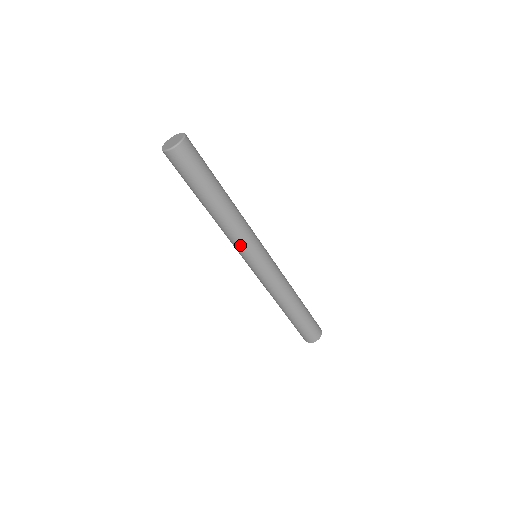
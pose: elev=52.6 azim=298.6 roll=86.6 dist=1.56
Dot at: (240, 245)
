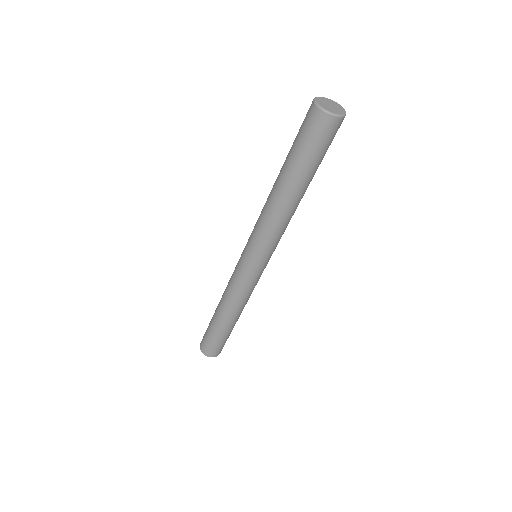
Dot at: (268, 241)
